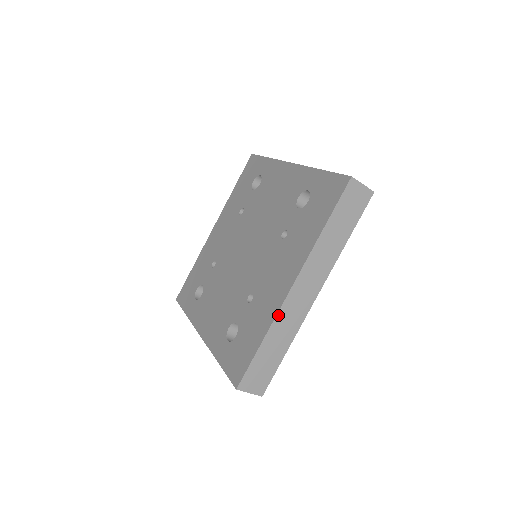
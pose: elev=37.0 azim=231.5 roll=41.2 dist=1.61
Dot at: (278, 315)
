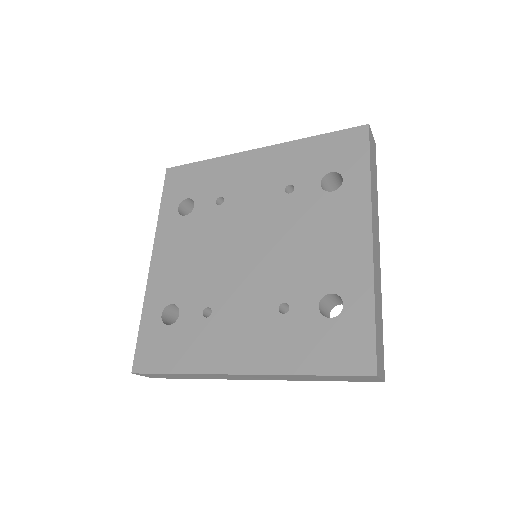
Dot at: (207, 374)
